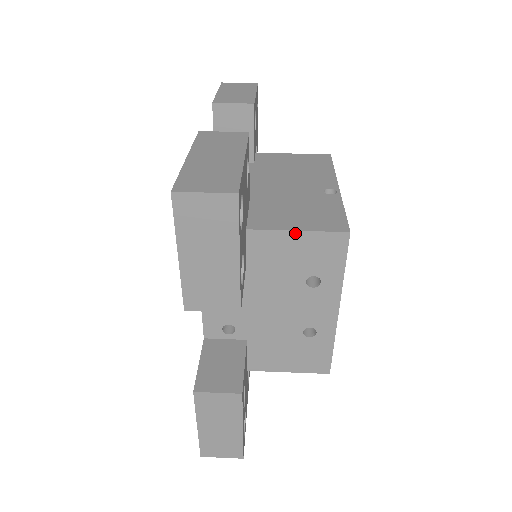
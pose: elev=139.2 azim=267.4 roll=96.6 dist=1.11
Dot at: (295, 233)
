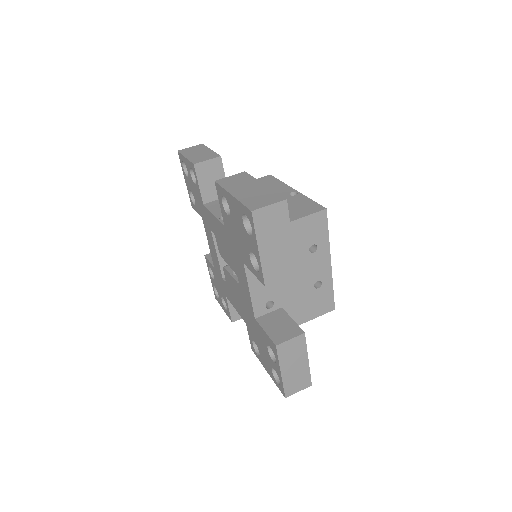
Dot at: (297, 221)
